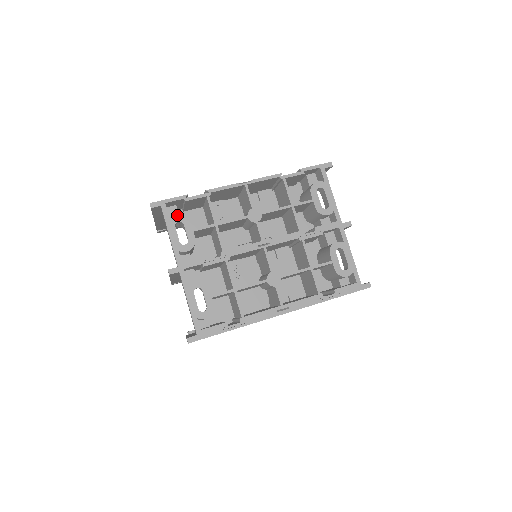
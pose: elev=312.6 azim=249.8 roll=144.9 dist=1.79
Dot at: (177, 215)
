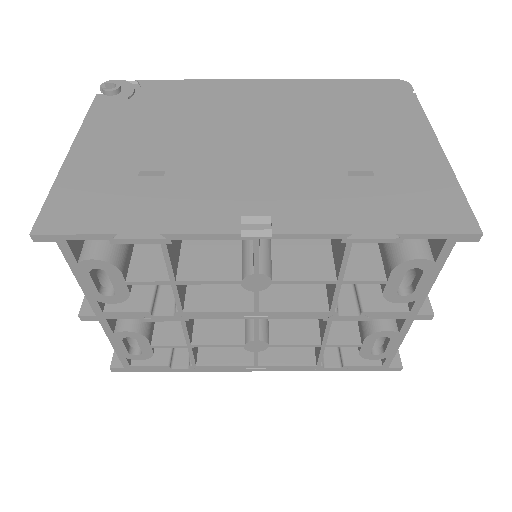
Dot at: (93, 260)
